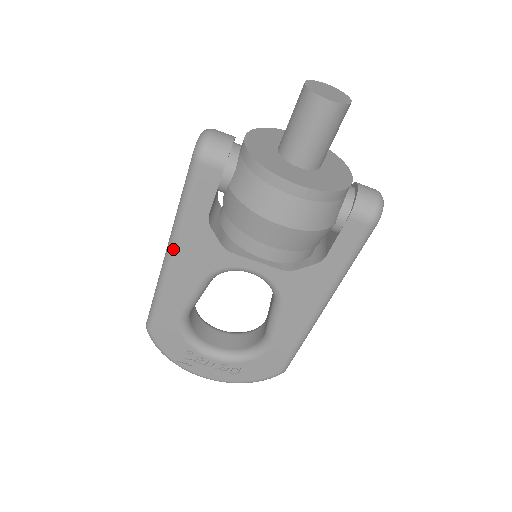
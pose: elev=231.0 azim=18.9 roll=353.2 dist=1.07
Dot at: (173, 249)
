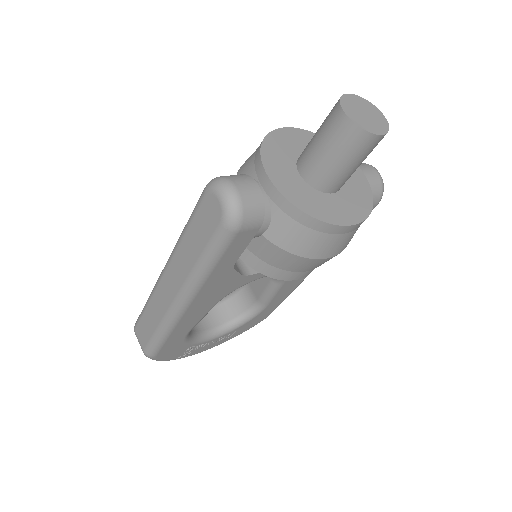
Dot at: (190, 300)
